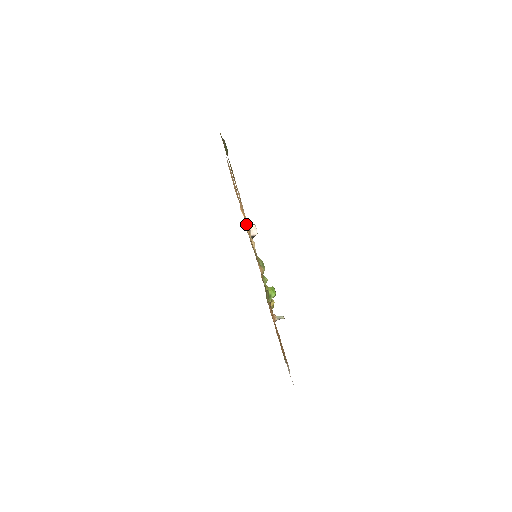
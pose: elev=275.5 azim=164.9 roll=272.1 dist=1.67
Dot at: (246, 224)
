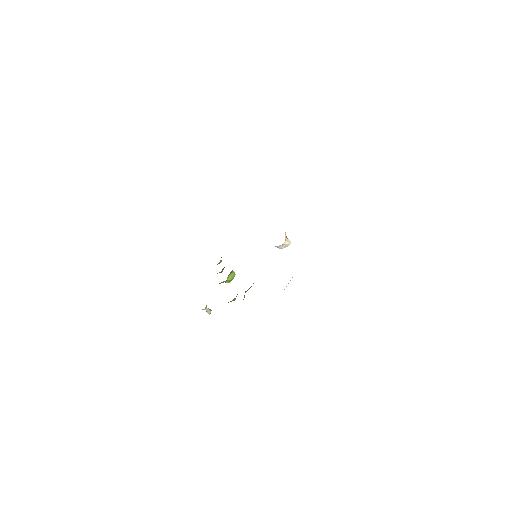
Dot at: occluded
